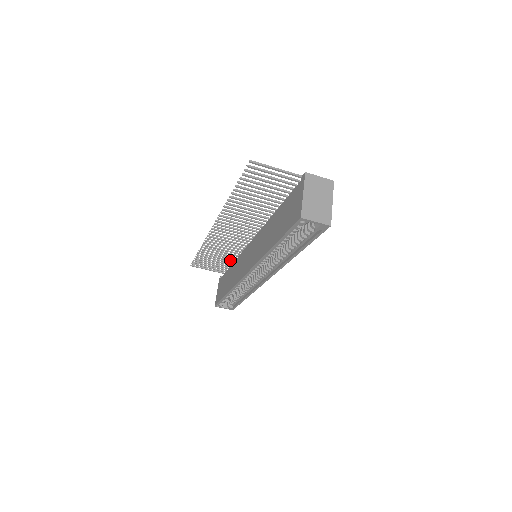
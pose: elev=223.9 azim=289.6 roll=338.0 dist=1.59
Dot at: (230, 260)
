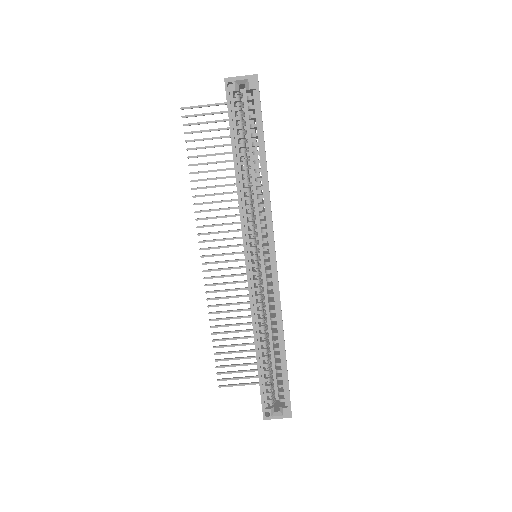
Dot at: occluded
